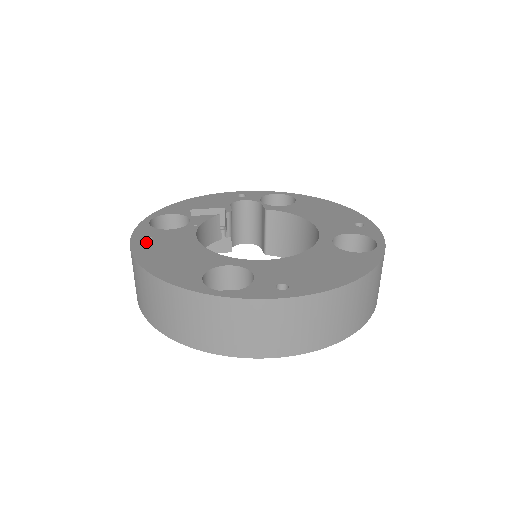
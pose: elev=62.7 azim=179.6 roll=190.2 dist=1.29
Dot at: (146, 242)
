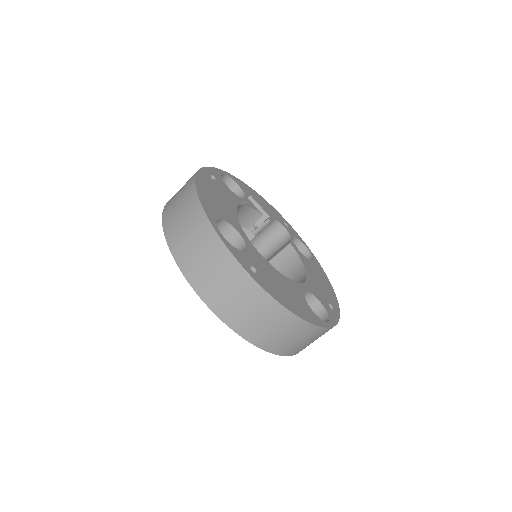
Dot at: (210, 177)
